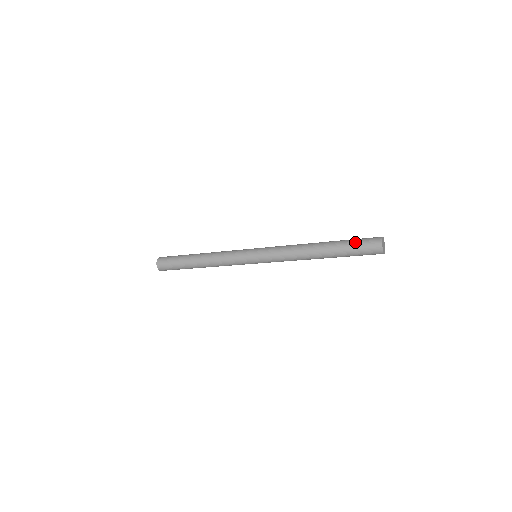
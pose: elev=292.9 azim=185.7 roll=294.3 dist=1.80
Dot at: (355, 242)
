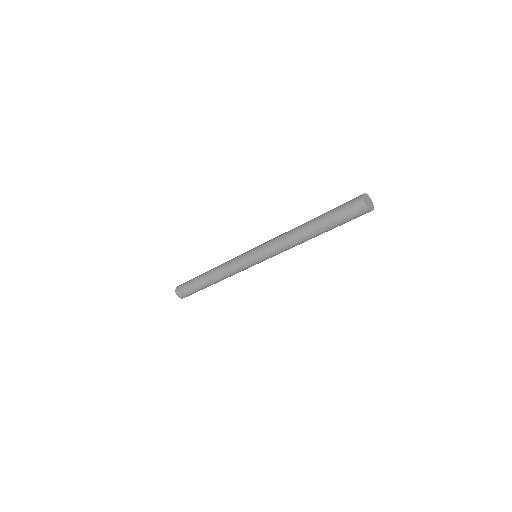
Dot at: (338, 209)
